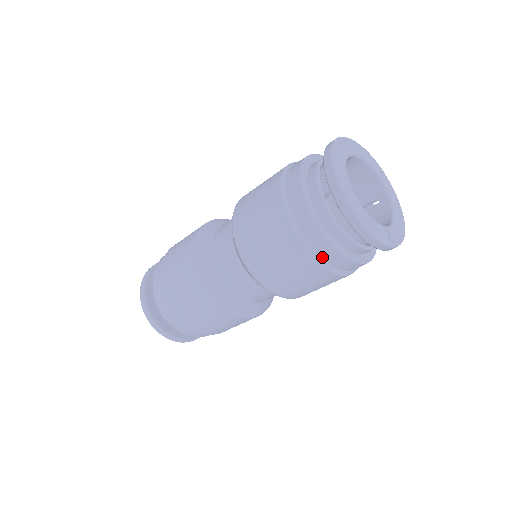
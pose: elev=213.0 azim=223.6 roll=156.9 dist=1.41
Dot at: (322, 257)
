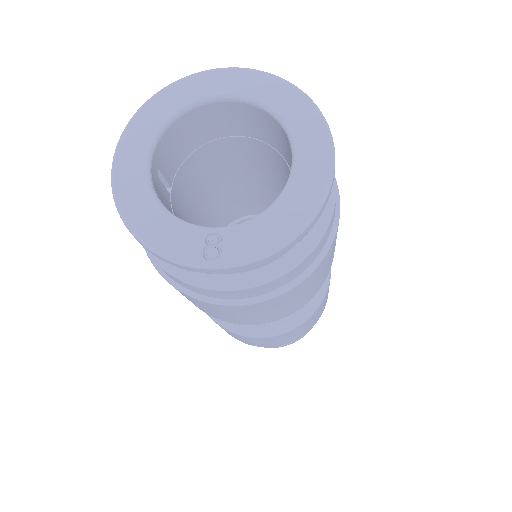
Dot at: (168, 275)
